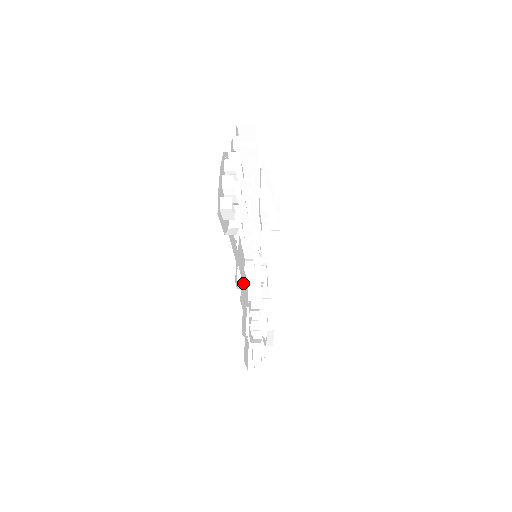
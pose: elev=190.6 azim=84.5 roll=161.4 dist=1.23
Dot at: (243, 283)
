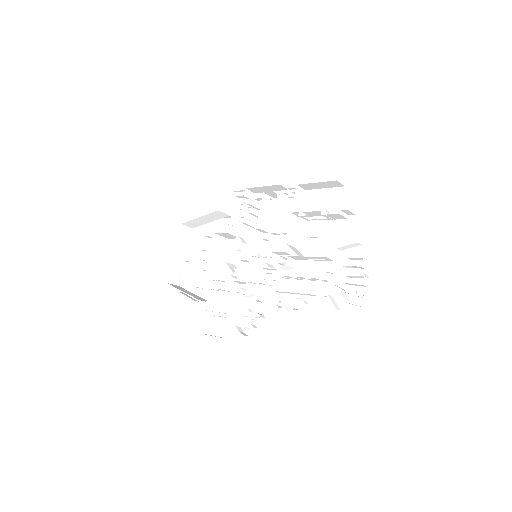
Dot at: occluded
